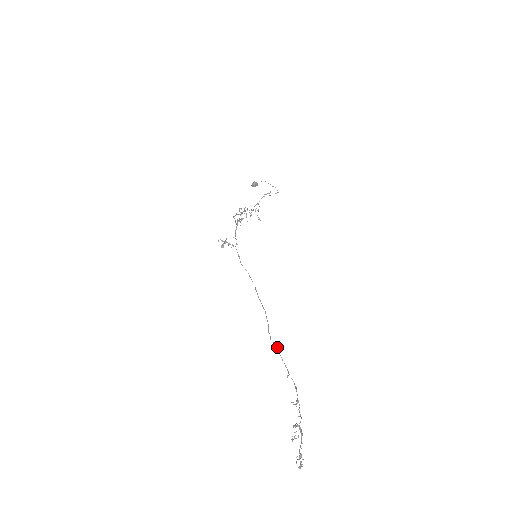
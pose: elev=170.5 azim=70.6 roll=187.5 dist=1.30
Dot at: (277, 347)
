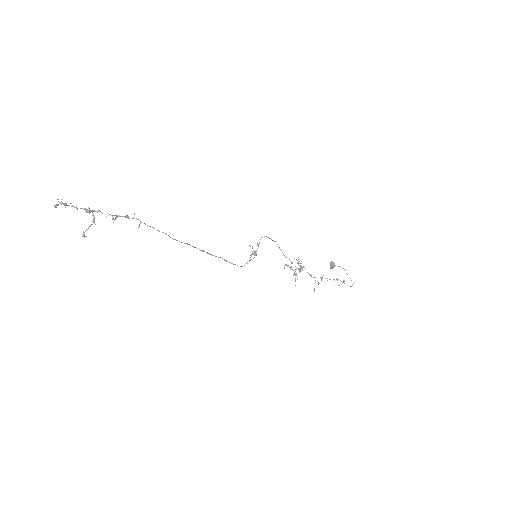
Dot at: occluded
